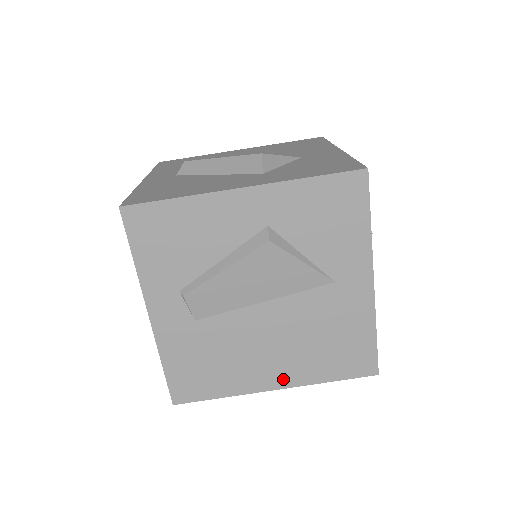
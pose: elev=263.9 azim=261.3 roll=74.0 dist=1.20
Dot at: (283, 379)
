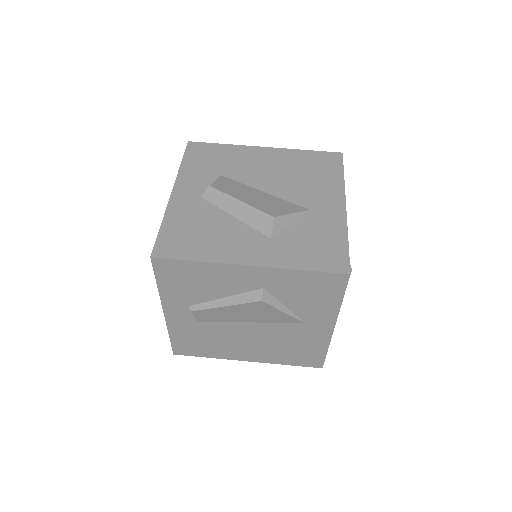
Dot at: (254, 358)
